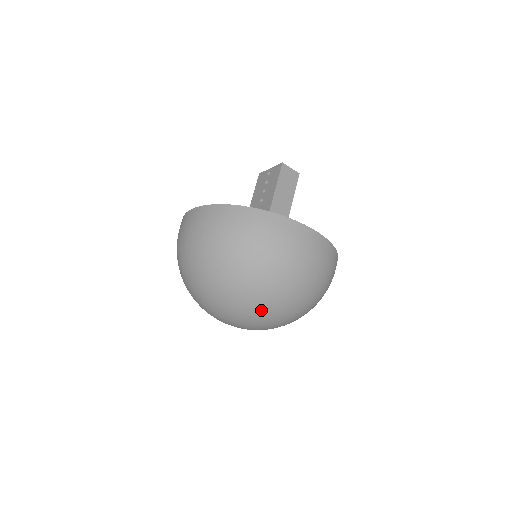
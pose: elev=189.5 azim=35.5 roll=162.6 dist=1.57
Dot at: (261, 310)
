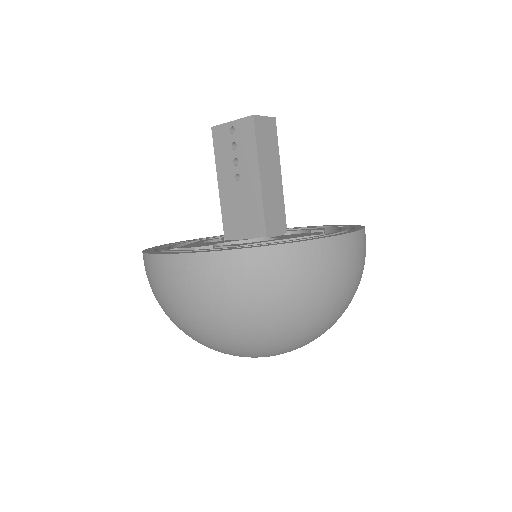
Dot at: (305, 344)
